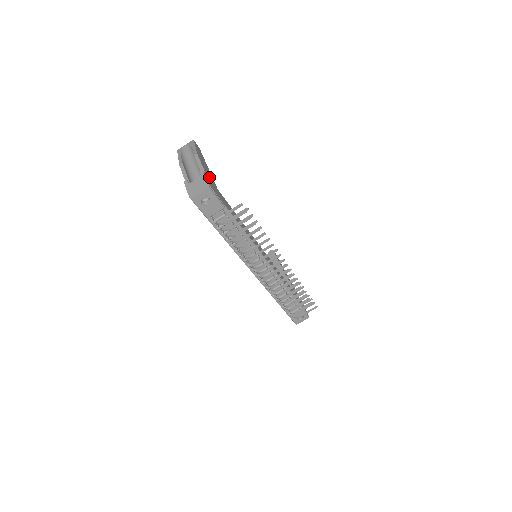
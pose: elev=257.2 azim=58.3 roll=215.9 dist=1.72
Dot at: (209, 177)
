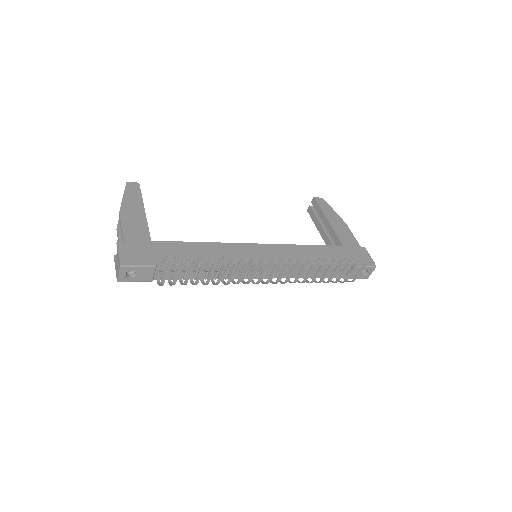
Dot at: (133, 237)
